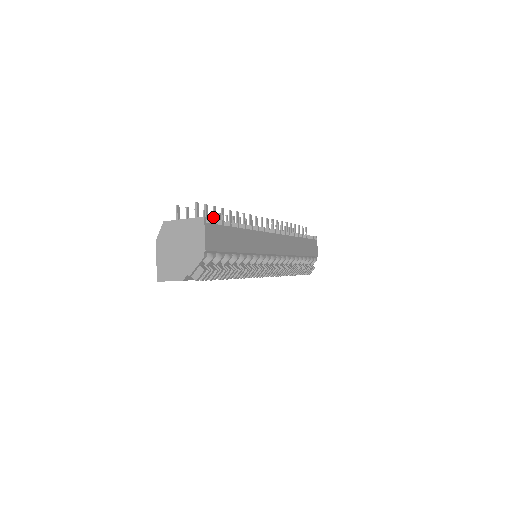
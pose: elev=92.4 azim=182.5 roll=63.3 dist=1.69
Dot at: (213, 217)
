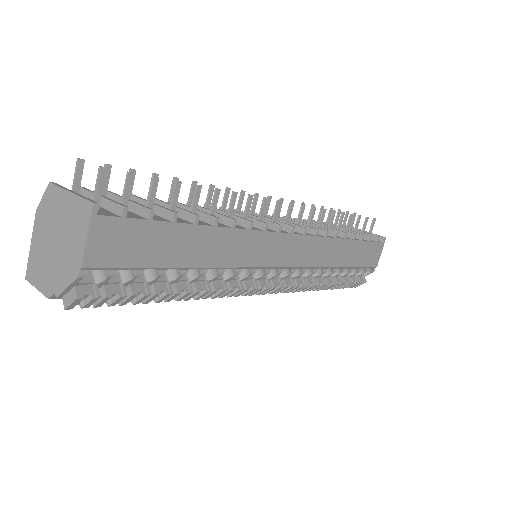
Dot at: (148, 196)
